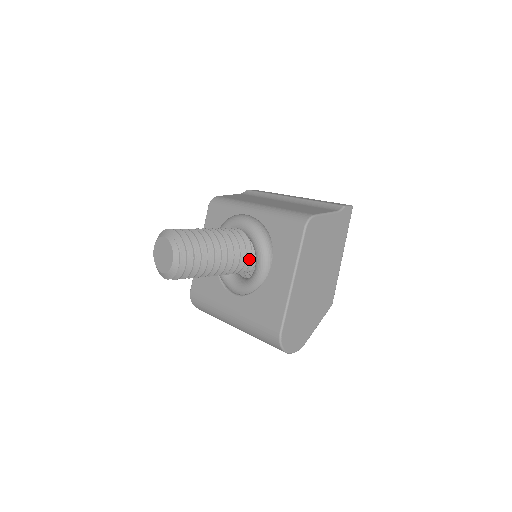
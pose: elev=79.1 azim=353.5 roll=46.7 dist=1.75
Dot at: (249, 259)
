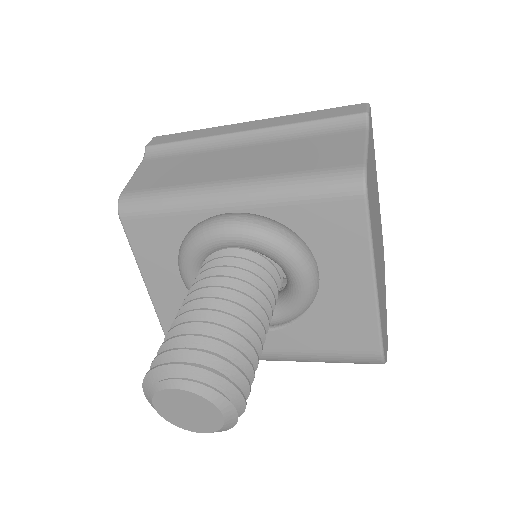
Dot at: (277, 283)
